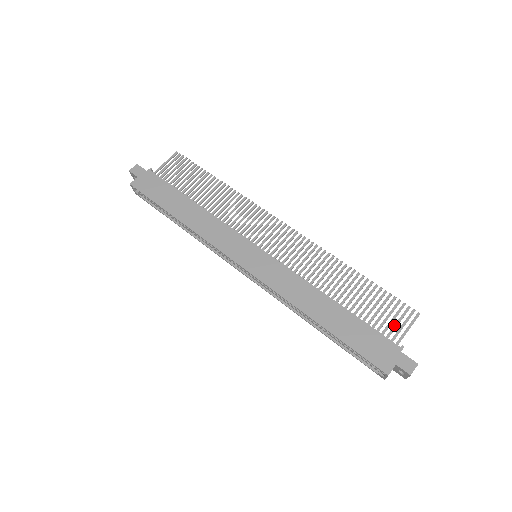
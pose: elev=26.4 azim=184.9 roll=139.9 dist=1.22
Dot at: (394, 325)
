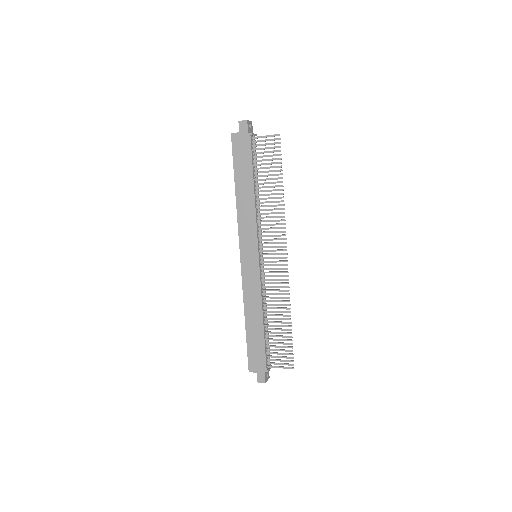
Dot at: (277, 359)
